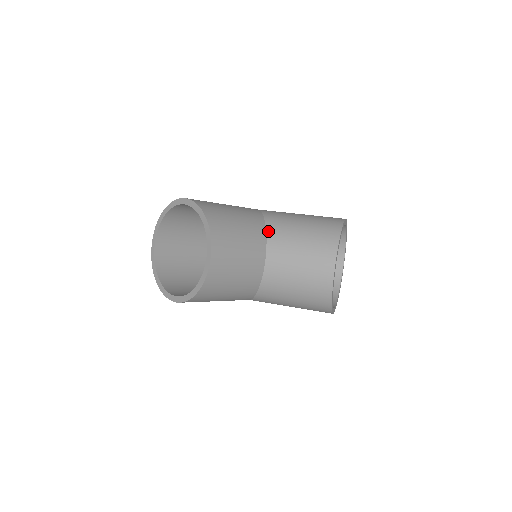
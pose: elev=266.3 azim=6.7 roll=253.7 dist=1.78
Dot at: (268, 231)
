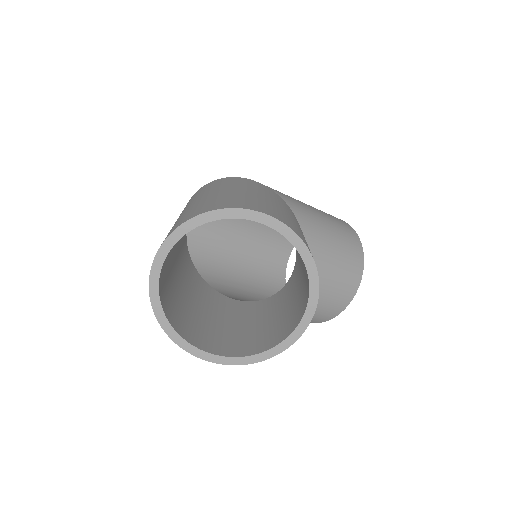
Dot at: occluded
